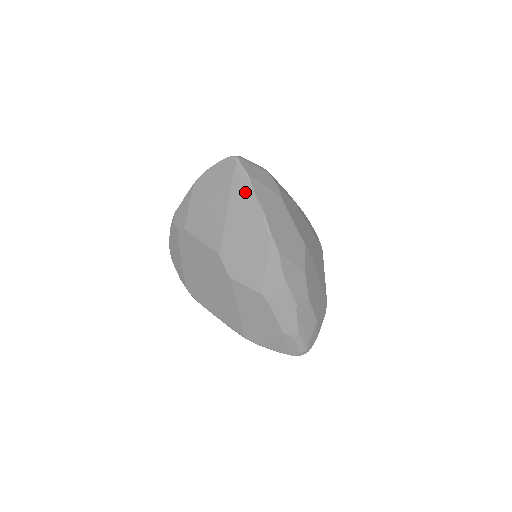
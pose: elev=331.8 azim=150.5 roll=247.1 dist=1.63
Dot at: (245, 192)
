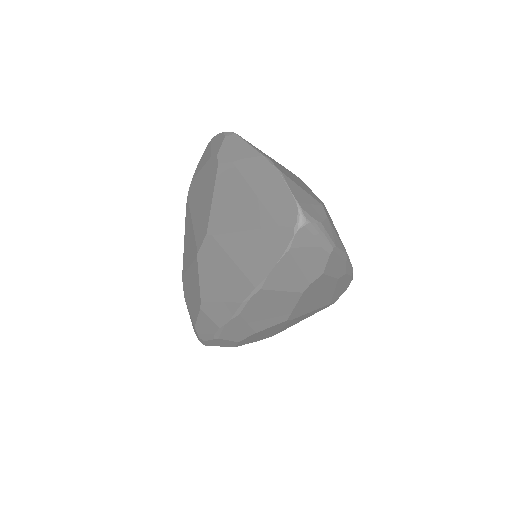
Dot at: (269, 253)
